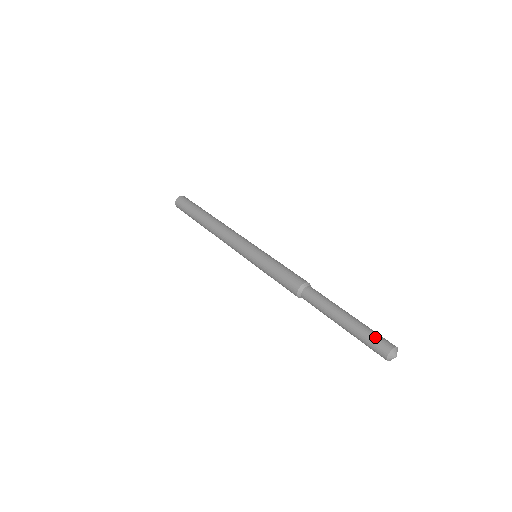
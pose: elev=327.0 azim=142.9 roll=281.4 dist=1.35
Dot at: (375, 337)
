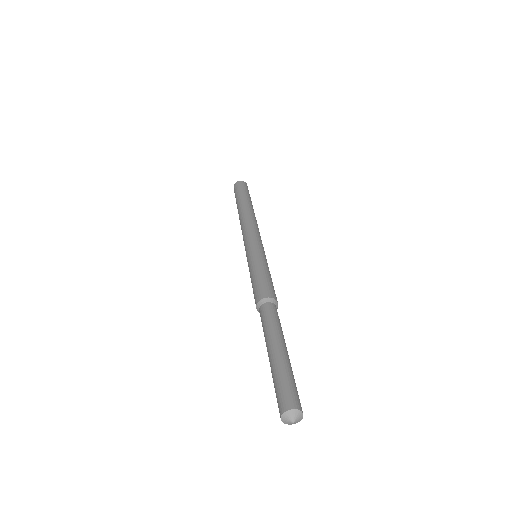
Dot at: (293, 386)
